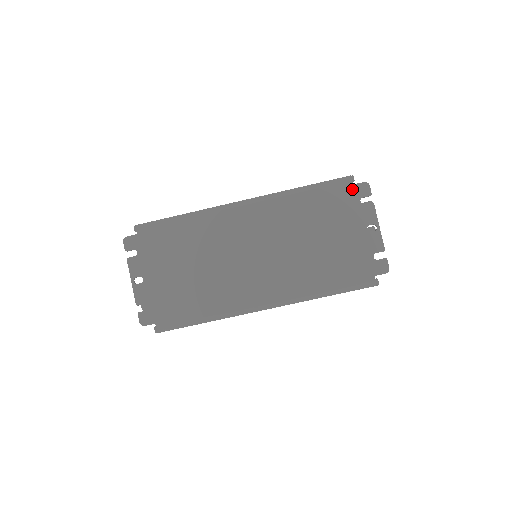
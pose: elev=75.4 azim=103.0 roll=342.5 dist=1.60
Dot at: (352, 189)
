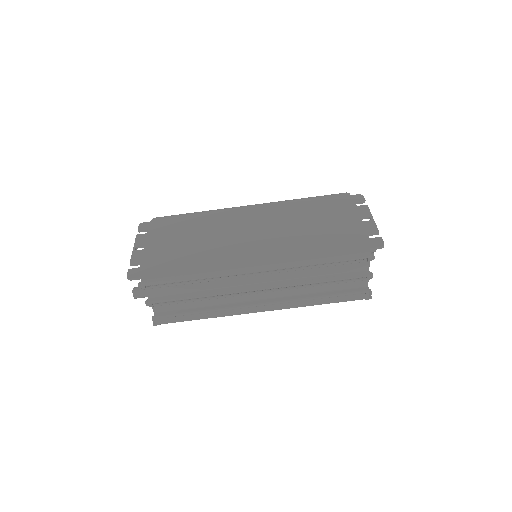
Dot at: (348, 198)
